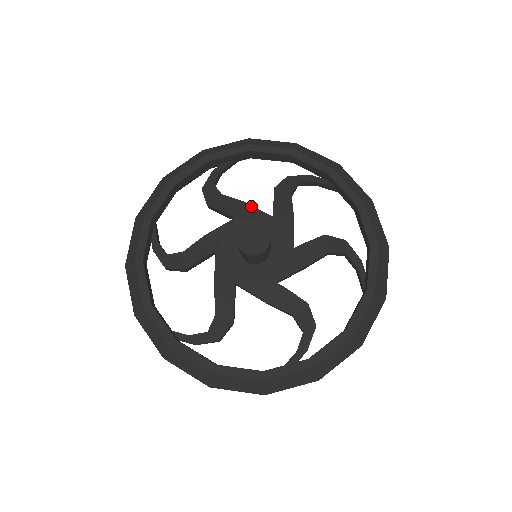
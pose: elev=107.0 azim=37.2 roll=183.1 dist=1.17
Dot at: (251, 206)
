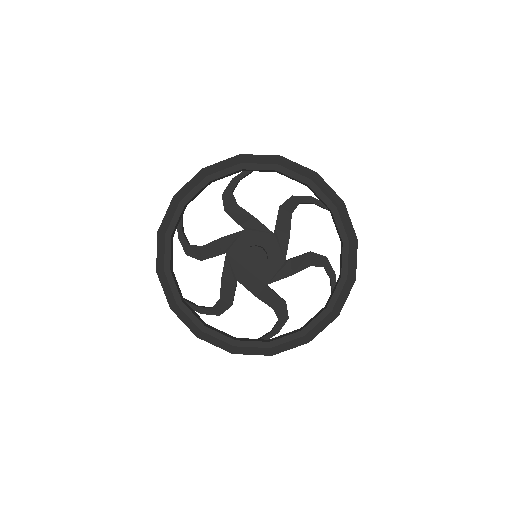
Dot at: (226, 237)
